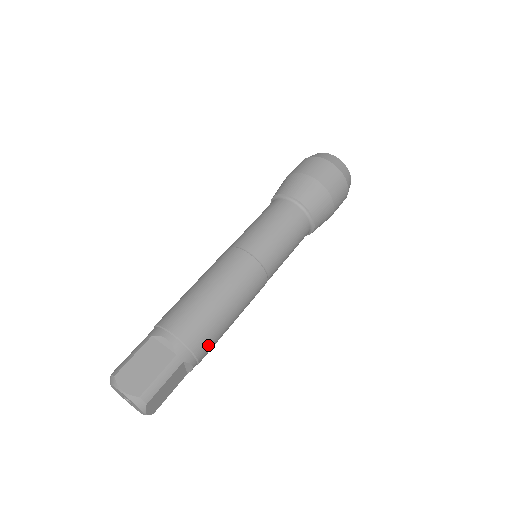
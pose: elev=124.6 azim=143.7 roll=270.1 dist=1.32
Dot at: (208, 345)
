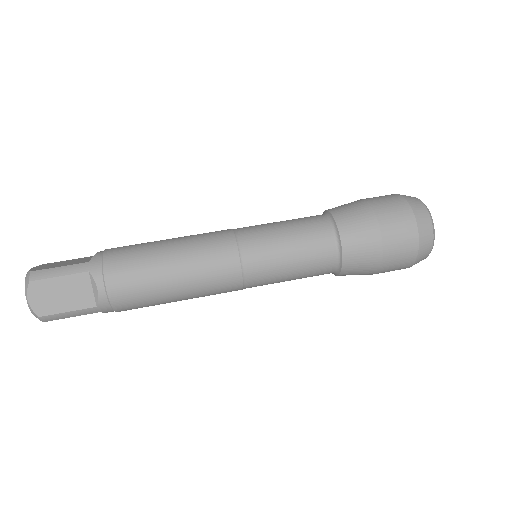
Dot at: (125, 277)
